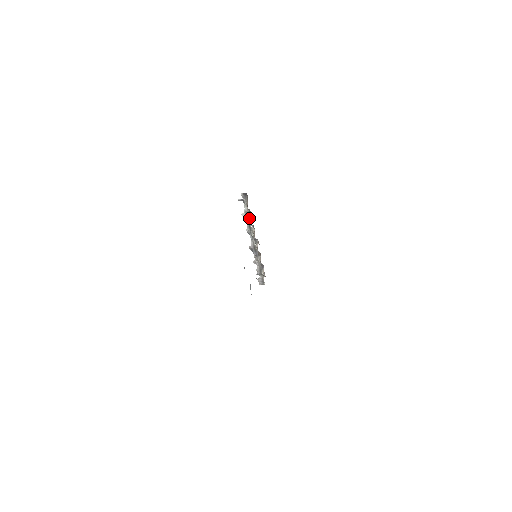
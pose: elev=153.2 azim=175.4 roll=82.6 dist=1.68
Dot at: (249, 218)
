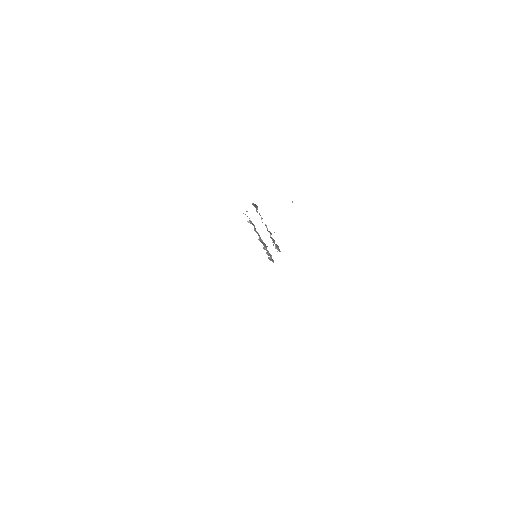
Dot at: occluded
